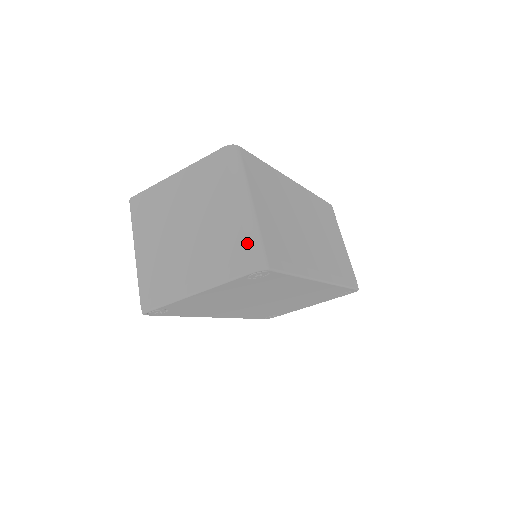
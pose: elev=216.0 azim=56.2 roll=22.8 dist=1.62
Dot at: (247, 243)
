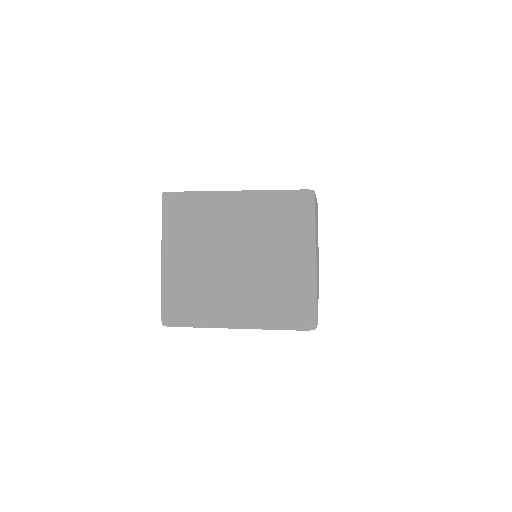
Dot at: (306, 302)
